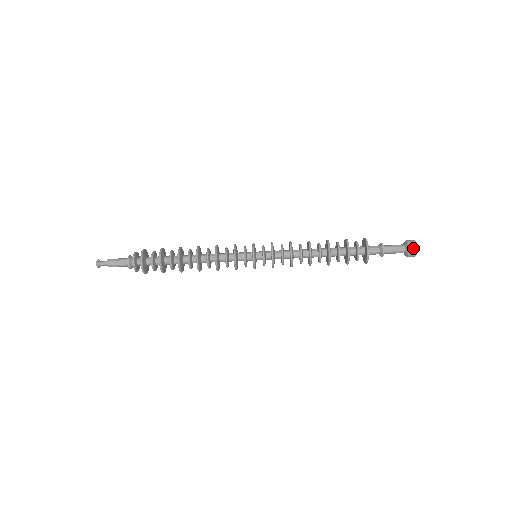
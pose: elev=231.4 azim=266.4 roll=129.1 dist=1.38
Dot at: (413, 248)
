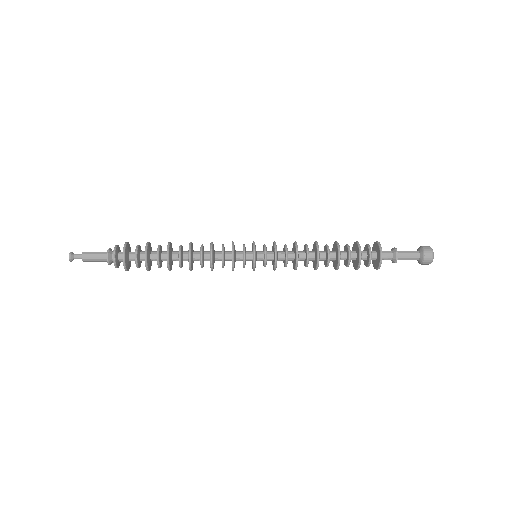
Dot at: (428, 260)
